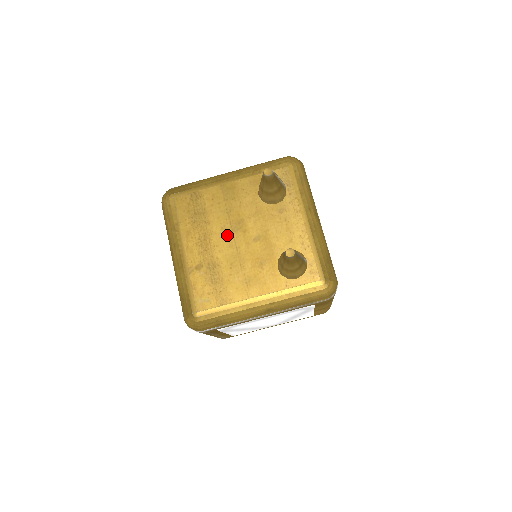
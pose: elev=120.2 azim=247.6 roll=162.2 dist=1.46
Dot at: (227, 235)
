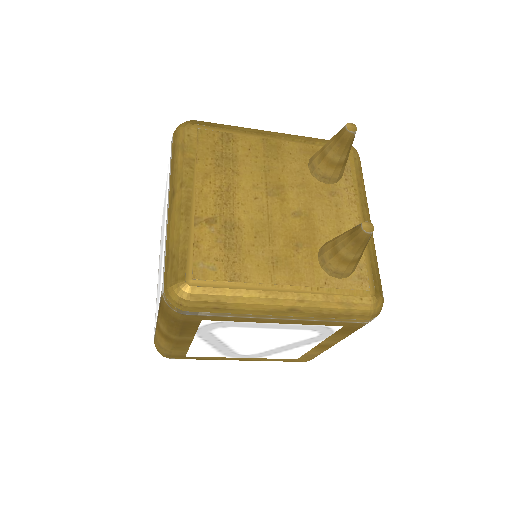
Dot at: (259, 196)
